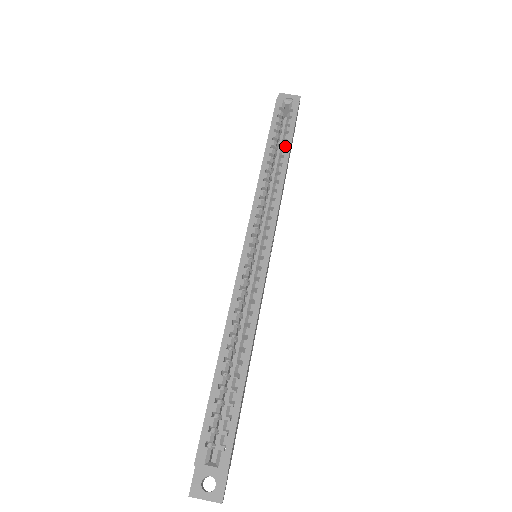
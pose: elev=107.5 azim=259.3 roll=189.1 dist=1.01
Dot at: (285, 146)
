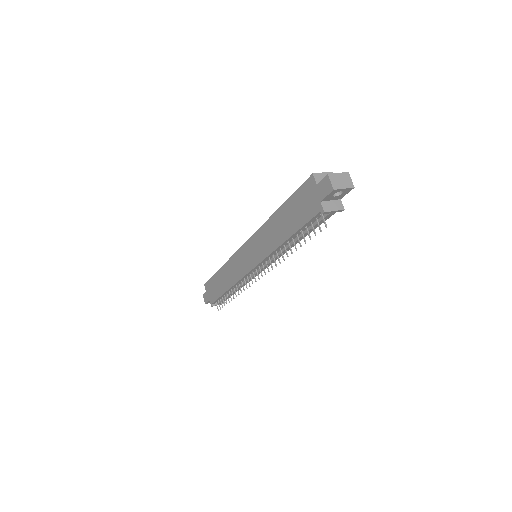
Dot at: occluded
